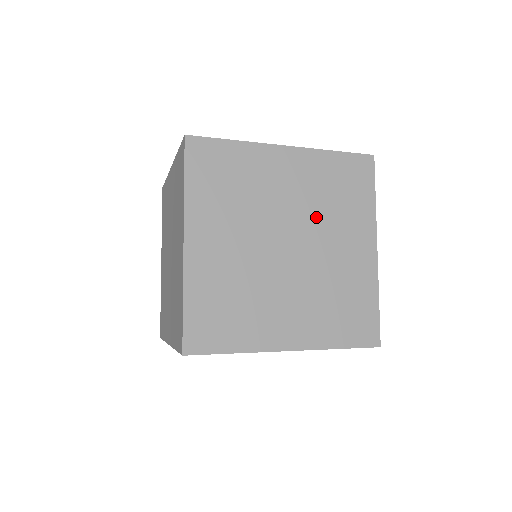
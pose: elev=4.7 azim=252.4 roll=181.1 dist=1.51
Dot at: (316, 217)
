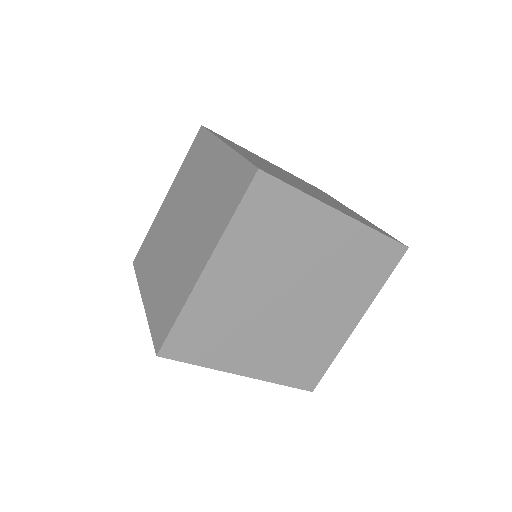
Dot at: (328, 283)
